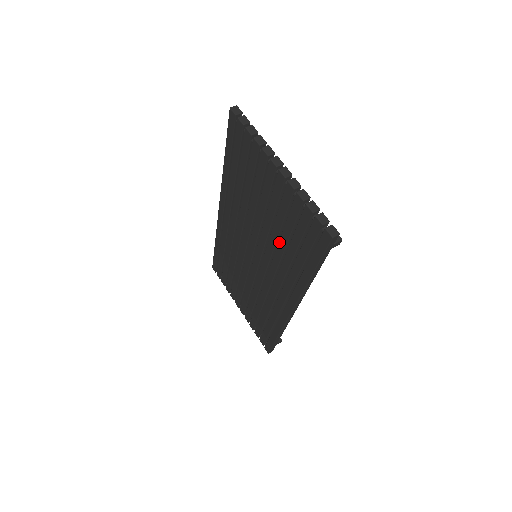
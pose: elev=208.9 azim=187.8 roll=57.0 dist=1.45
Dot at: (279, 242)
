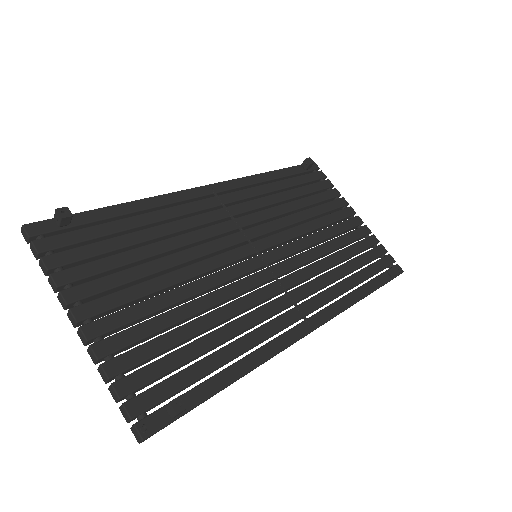
Dot at: occluded
